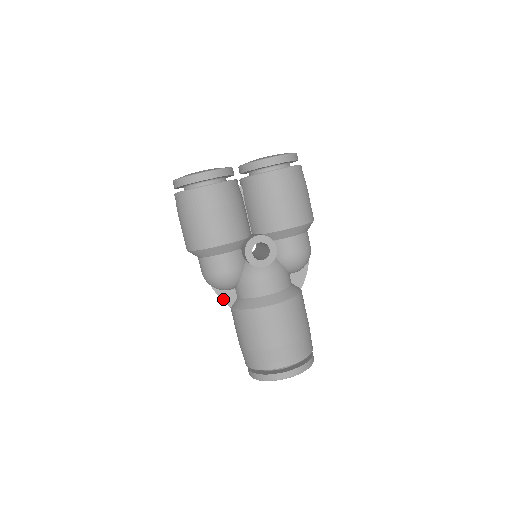
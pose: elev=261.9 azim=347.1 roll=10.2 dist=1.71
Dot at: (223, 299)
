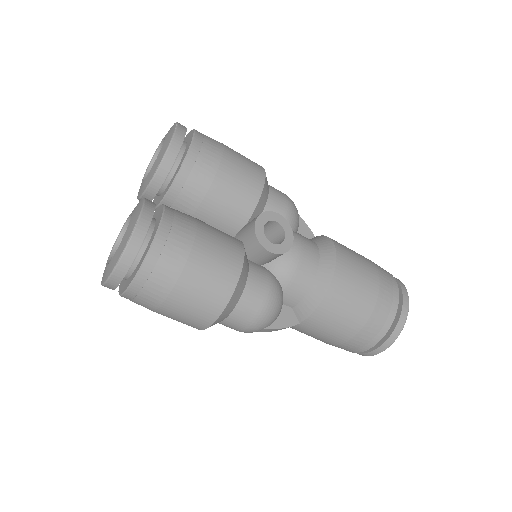
Dot at: (286, 326)
